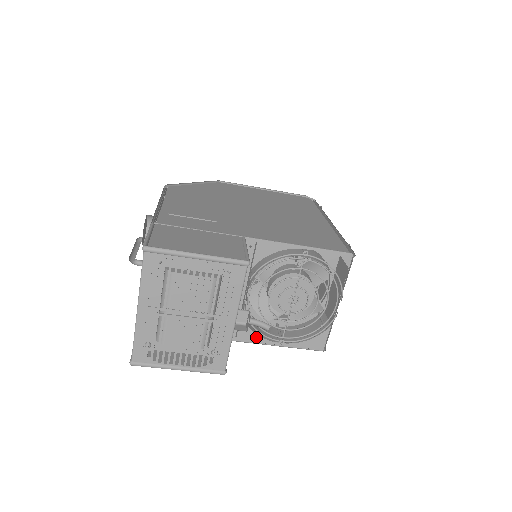
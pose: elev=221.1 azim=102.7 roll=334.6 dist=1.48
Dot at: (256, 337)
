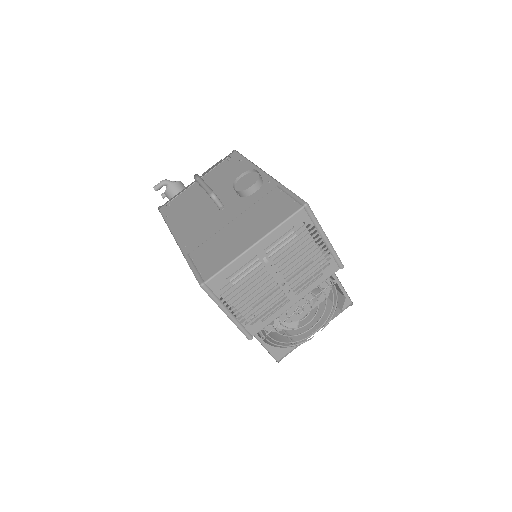
Dot at: occluded
